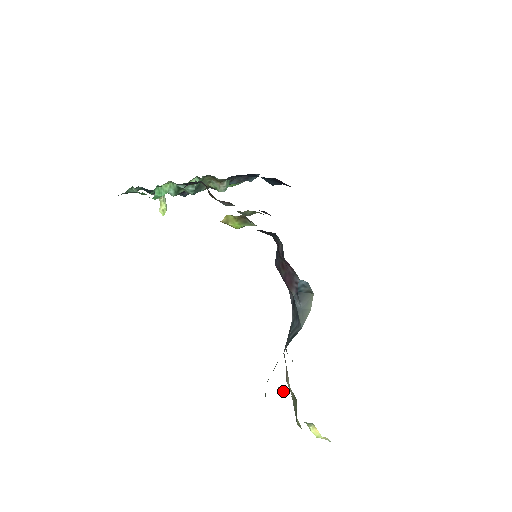
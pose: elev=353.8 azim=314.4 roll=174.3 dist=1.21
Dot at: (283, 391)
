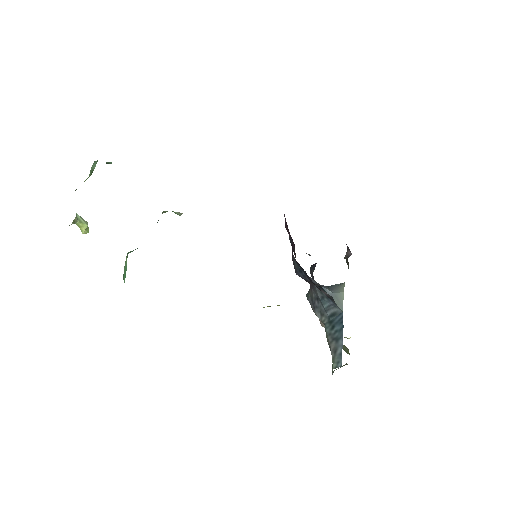
Dot at: occluded
